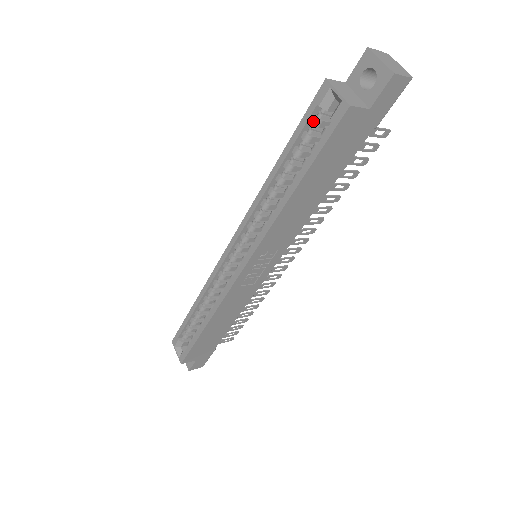
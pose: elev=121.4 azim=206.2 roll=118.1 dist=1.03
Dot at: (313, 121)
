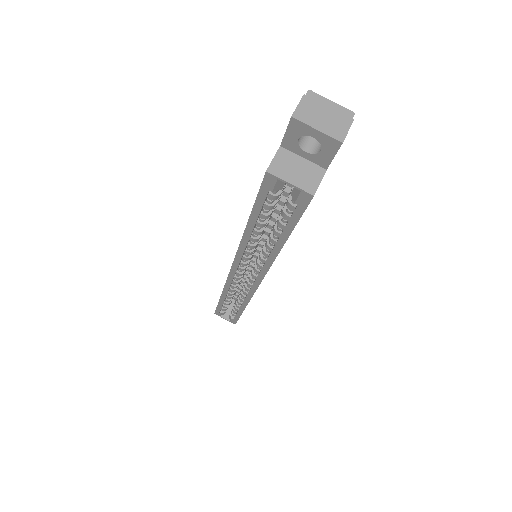
Dot at: (270, 198)
